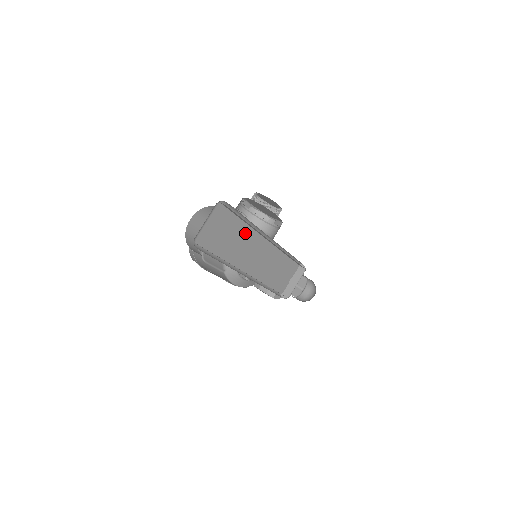
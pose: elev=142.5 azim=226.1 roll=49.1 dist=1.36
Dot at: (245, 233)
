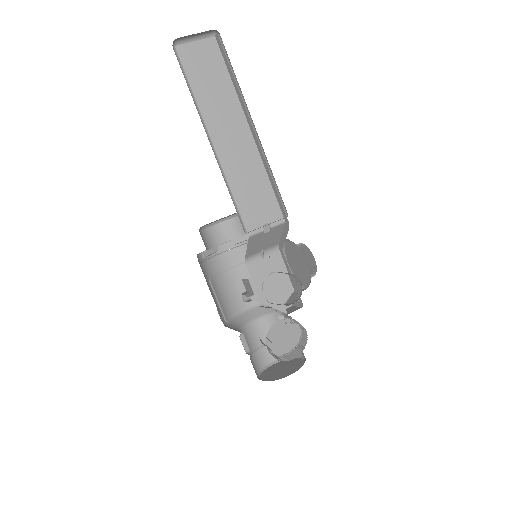
Dot at: (229, 94)
